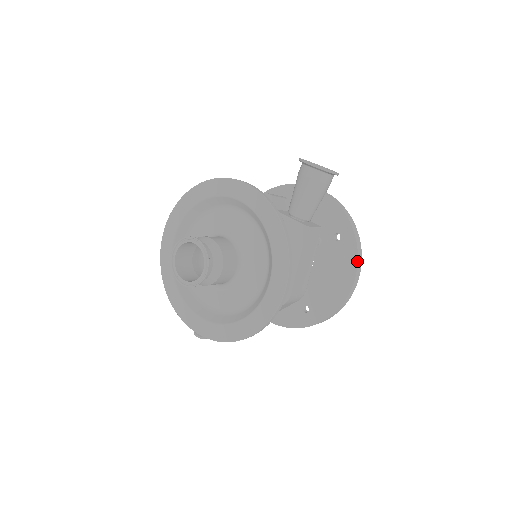
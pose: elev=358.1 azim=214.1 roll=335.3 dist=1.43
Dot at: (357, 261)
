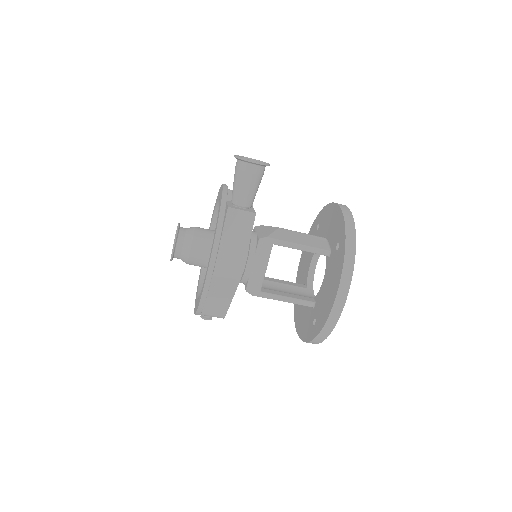
Dot at: (342, 267)
